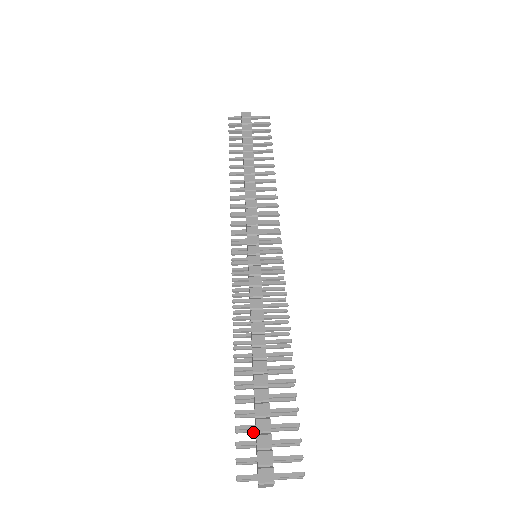
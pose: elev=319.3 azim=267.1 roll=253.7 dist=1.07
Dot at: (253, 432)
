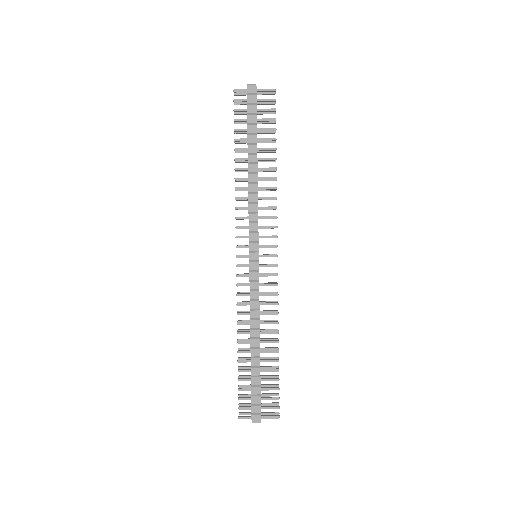
Dot at: (250, 387)
